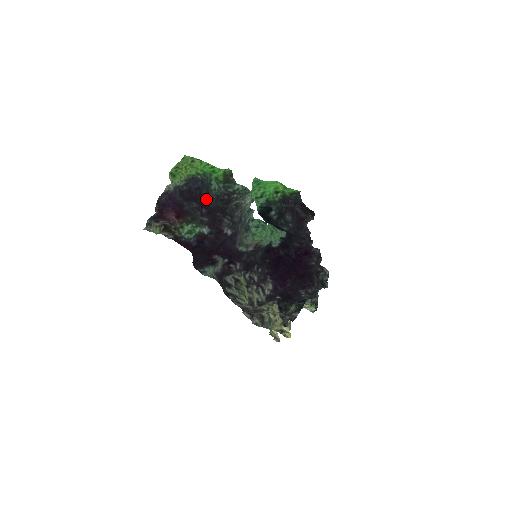
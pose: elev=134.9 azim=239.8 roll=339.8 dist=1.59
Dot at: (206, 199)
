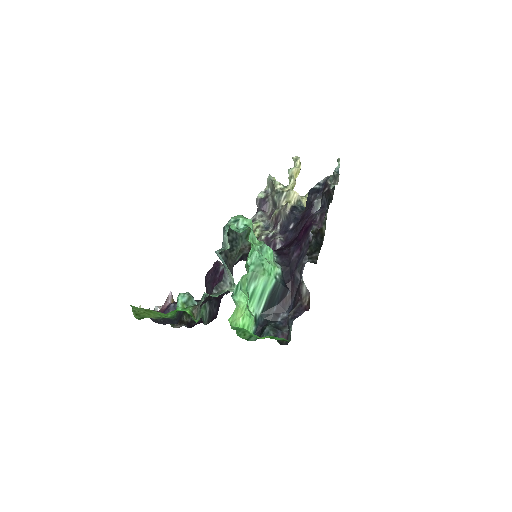
Dot at: occluded
